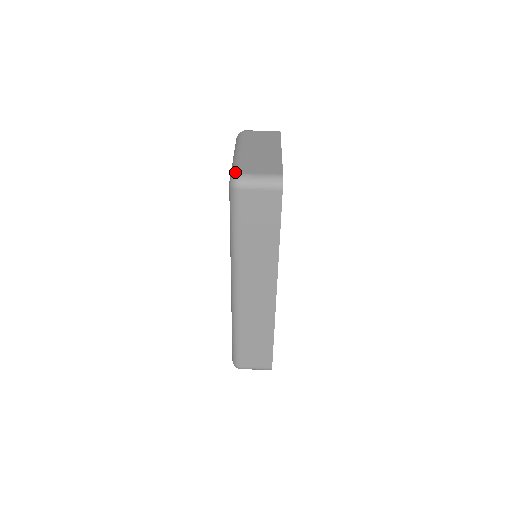
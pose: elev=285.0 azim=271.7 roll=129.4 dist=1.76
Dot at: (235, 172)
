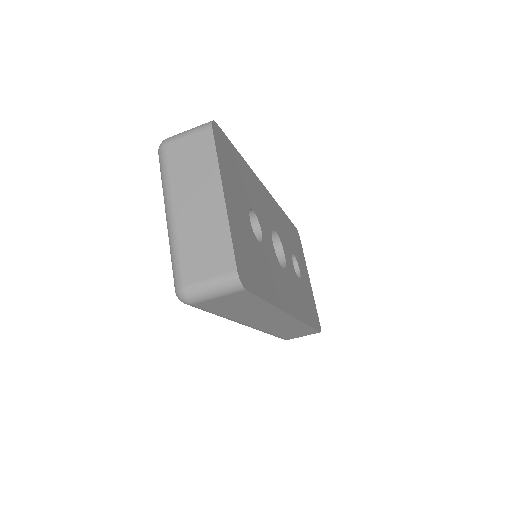
Dot at: (176, 281)
